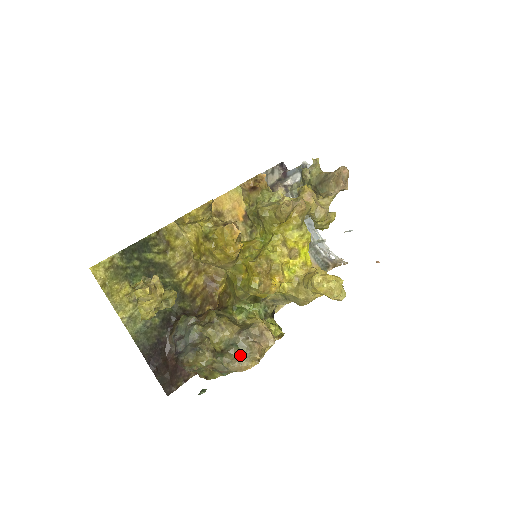
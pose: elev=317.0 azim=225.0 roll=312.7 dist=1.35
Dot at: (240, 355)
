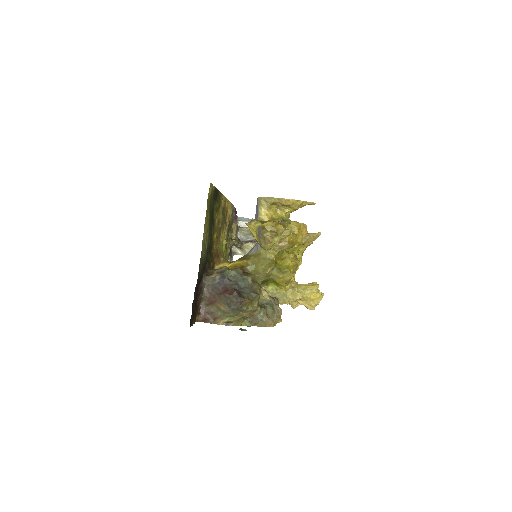
Dot at: (272, 313)
